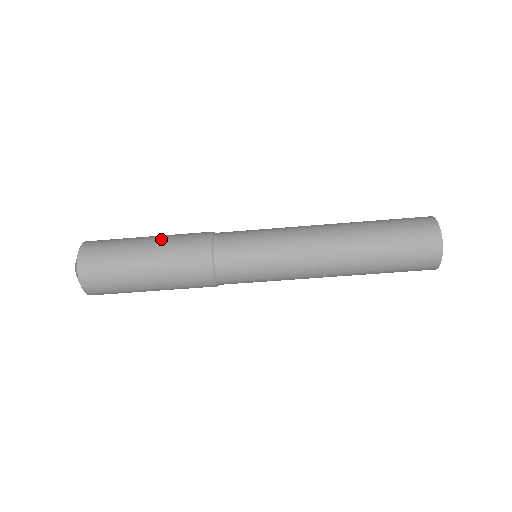
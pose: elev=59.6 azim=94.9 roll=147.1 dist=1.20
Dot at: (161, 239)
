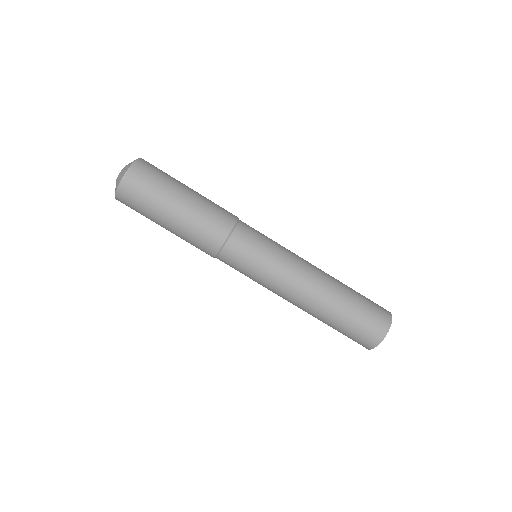
Dot at: (193, 205)
